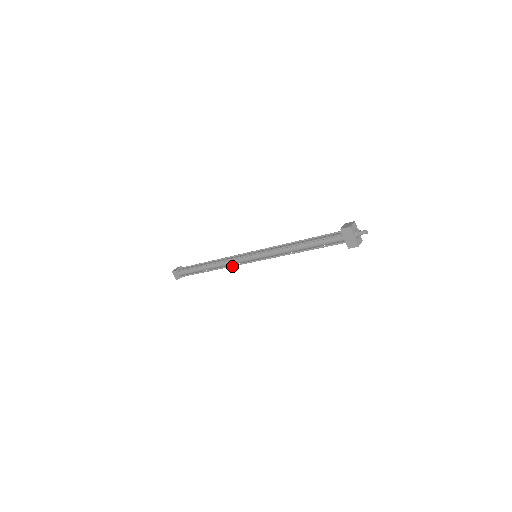
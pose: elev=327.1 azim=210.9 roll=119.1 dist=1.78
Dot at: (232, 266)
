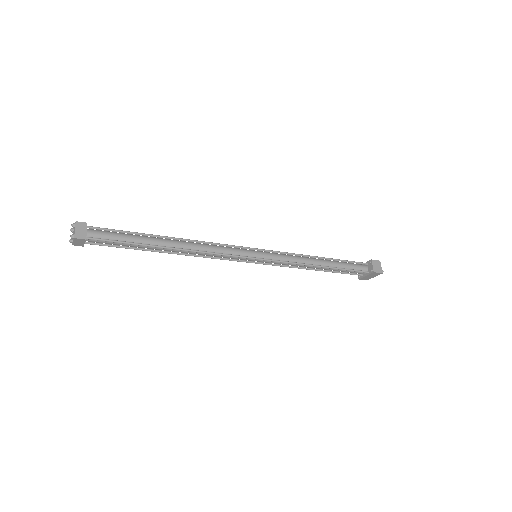
Dot at: (213, 258)
